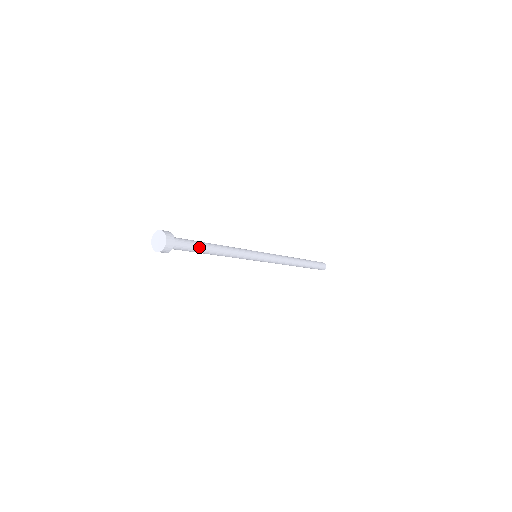
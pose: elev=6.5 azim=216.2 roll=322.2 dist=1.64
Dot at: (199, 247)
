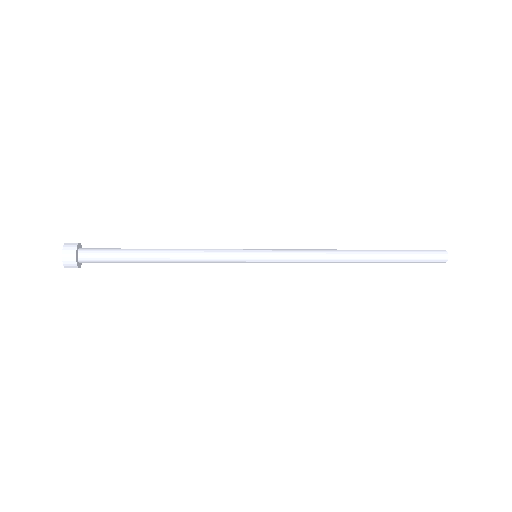
Dot at: (128, 250)
